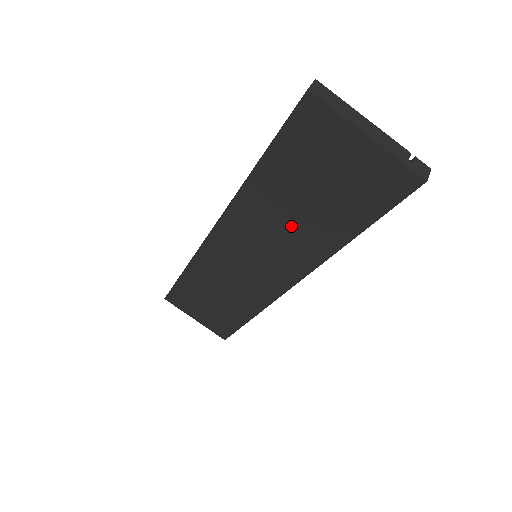
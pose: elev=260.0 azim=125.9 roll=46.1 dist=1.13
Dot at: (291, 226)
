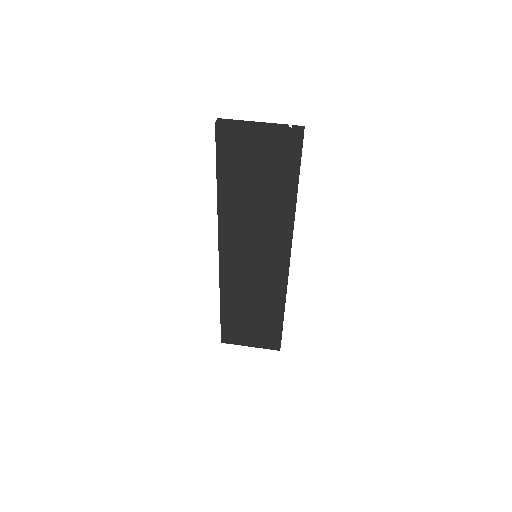
Dot at: (259, 214)
